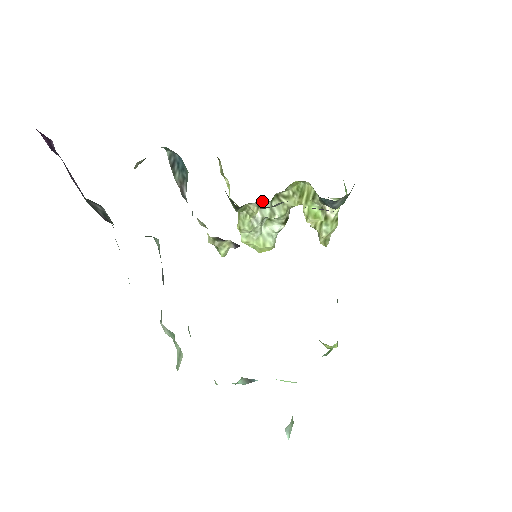
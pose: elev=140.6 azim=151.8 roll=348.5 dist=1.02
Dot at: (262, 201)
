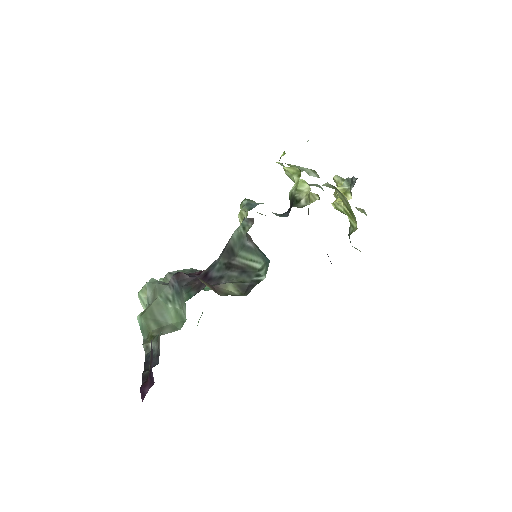
Dot at: (321, 187)
